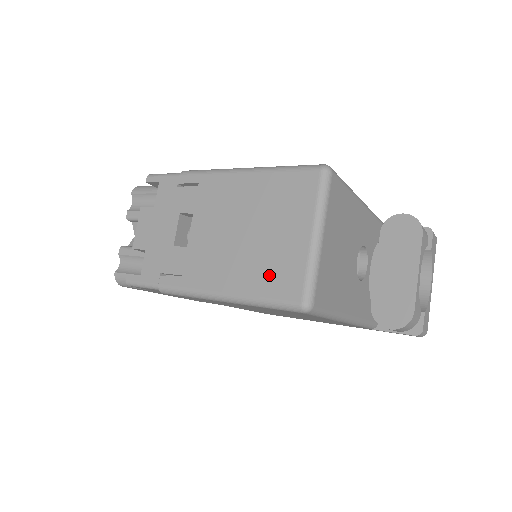
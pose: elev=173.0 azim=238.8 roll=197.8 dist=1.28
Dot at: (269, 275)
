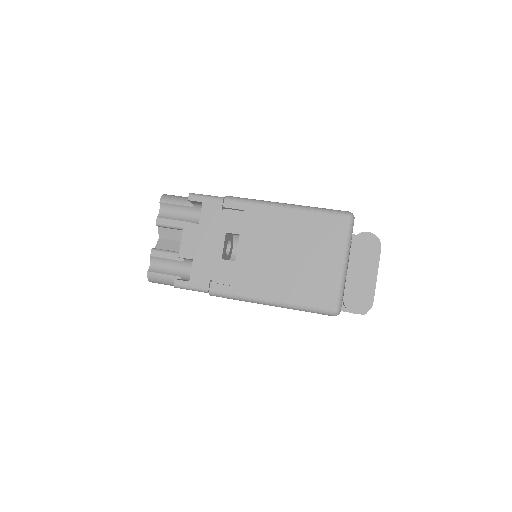
Dot at: (309, 289)
